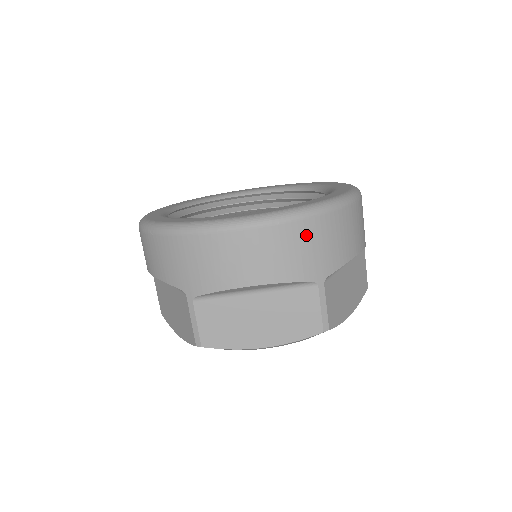
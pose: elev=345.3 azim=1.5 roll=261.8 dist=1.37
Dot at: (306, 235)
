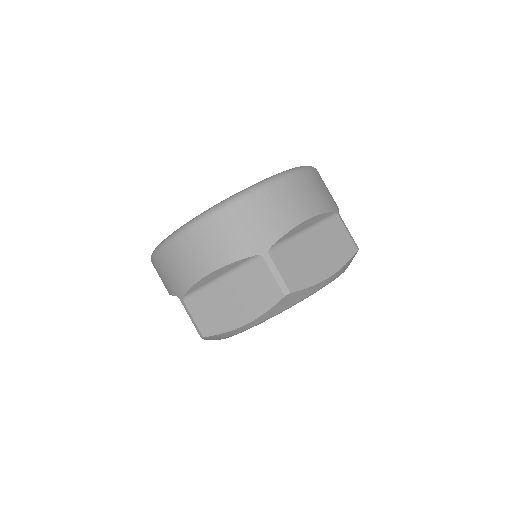
Dot at: (235, 219)
